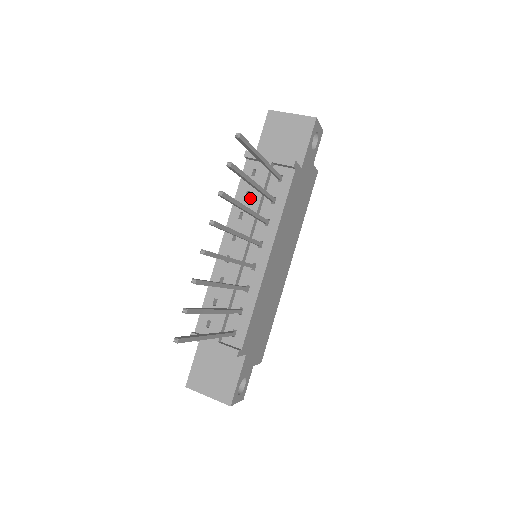
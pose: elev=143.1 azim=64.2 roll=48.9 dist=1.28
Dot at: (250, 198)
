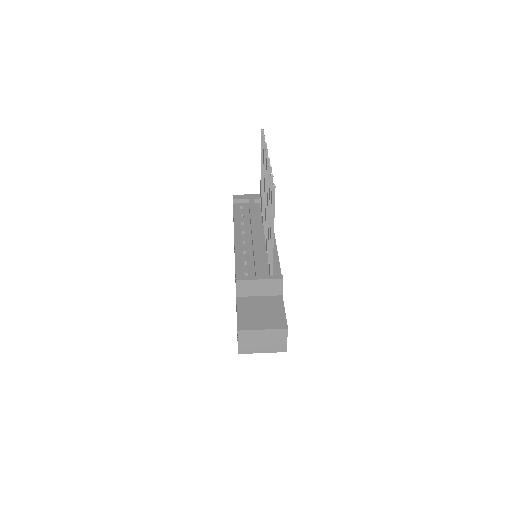
Dot at: (245, 216)
